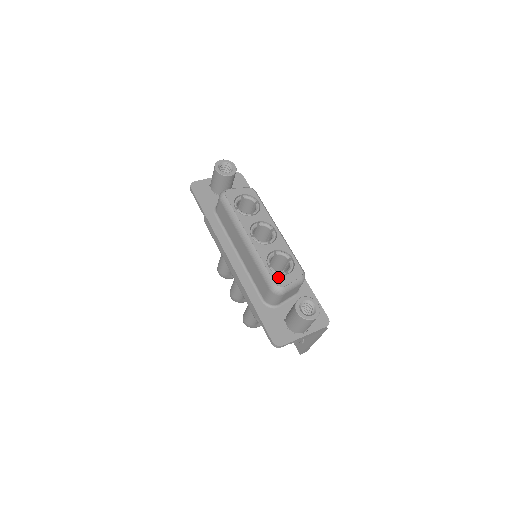
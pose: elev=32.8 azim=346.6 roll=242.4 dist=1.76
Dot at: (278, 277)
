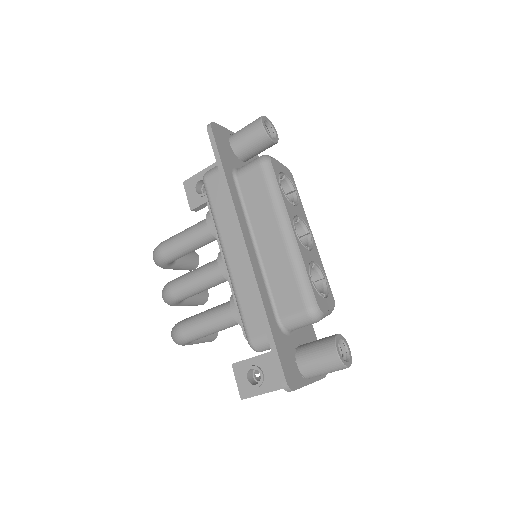
Dot at: (319, 297)
